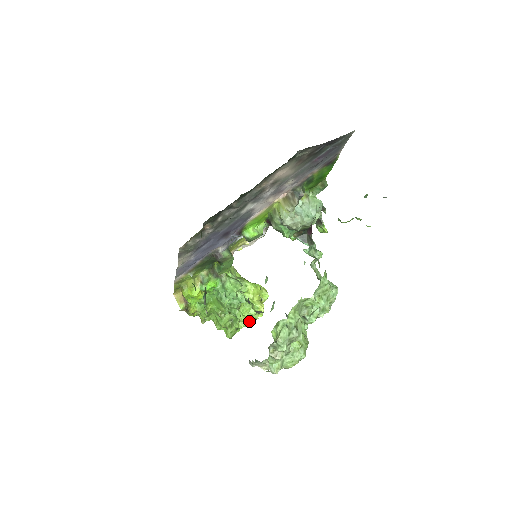
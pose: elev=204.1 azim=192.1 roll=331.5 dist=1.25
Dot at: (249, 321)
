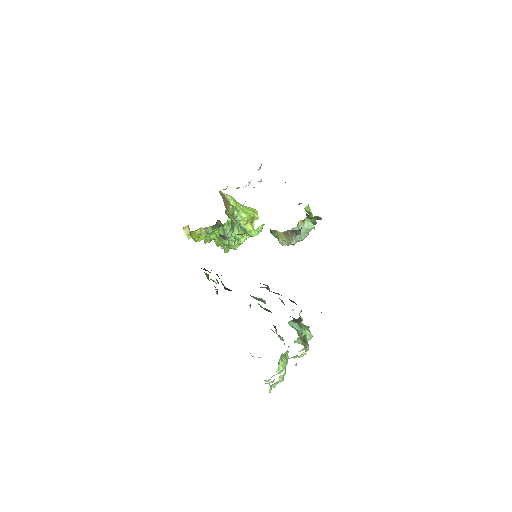
Dot at: (242, 242)
